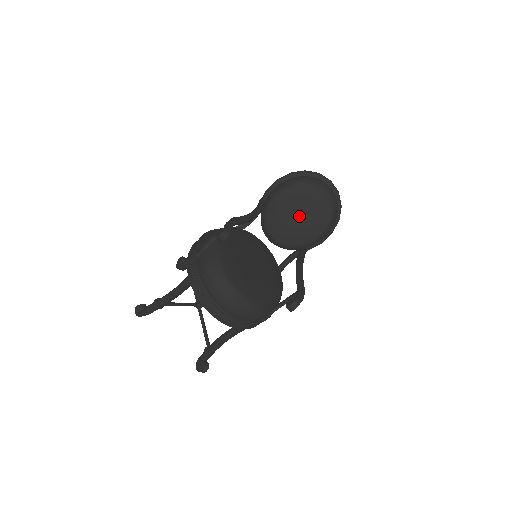
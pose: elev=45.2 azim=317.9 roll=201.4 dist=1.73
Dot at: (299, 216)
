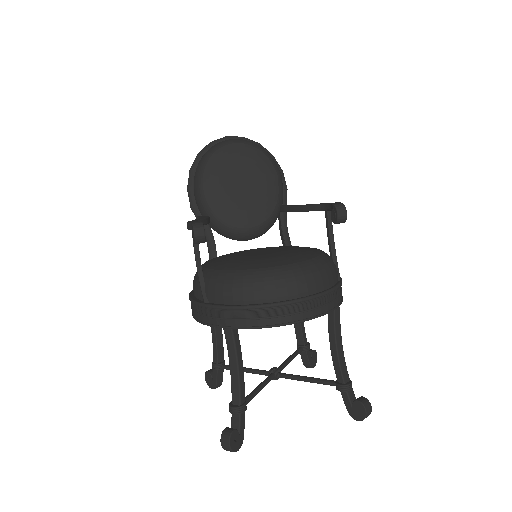
Dot at: (241, 183)
